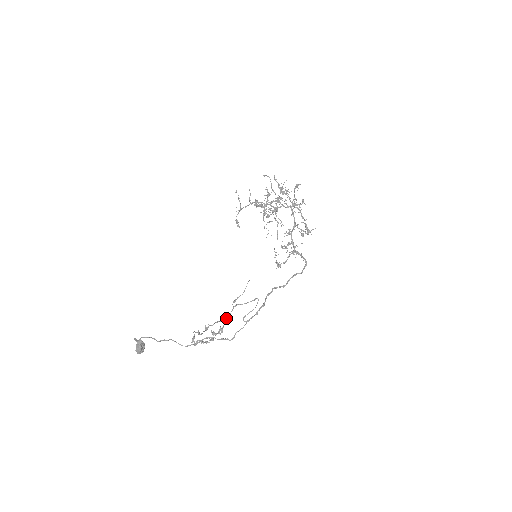
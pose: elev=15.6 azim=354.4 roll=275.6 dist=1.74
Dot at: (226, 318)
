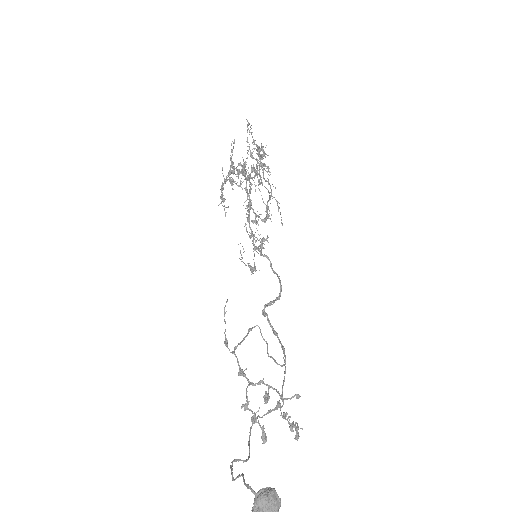
Dot at: (245, 375)
